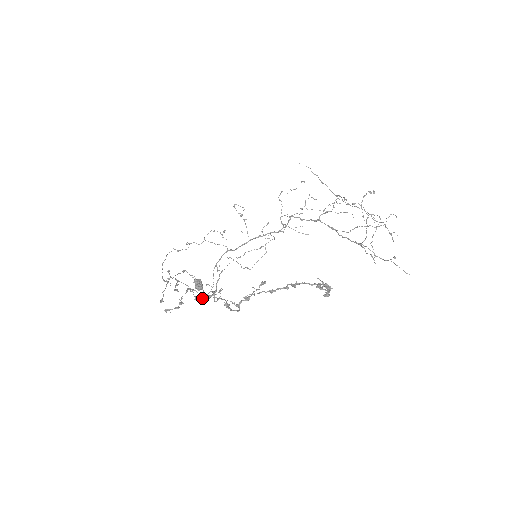
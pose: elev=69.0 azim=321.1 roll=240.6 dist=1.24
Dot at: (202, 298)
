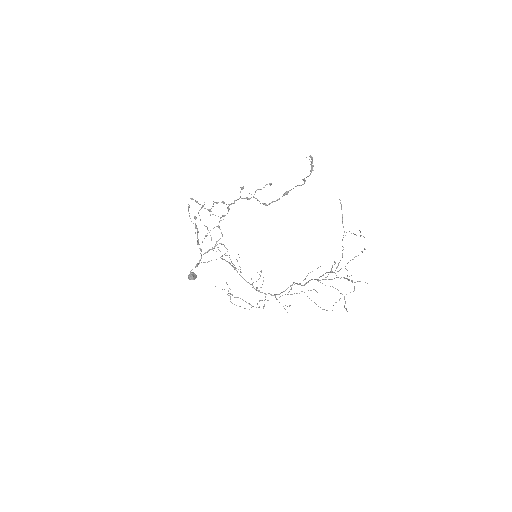
Dot at: (218, 202)
